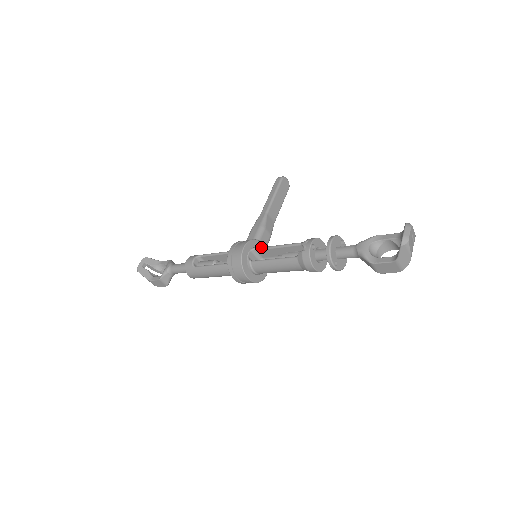
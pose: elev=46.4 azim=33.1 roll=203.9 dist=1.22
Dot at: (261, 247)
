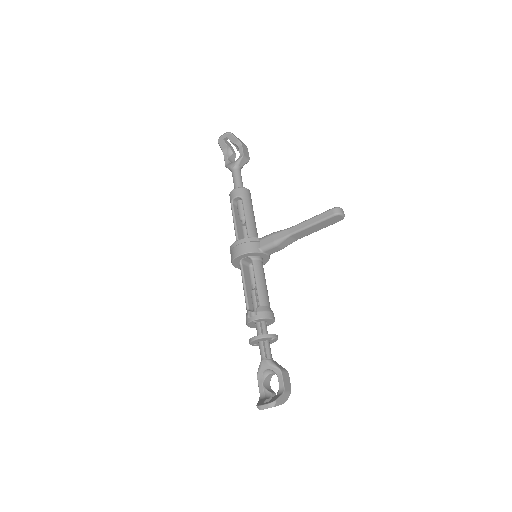
Dot at: (253, 264)
